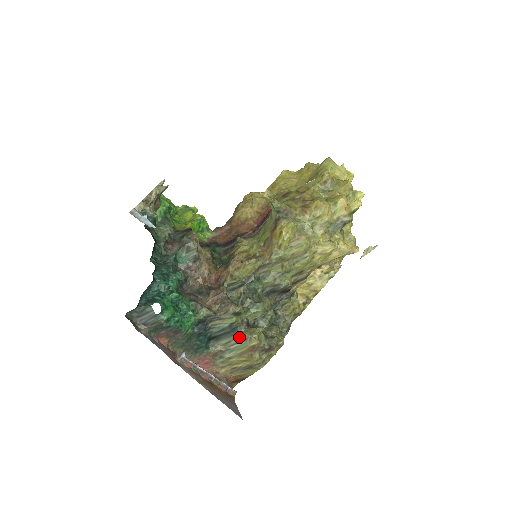
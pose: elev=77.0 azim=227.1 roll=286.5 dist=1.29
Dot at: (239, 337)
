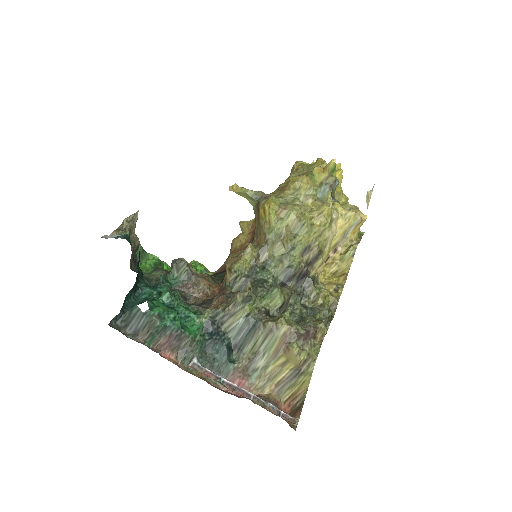
Dot at: (263, 330)
